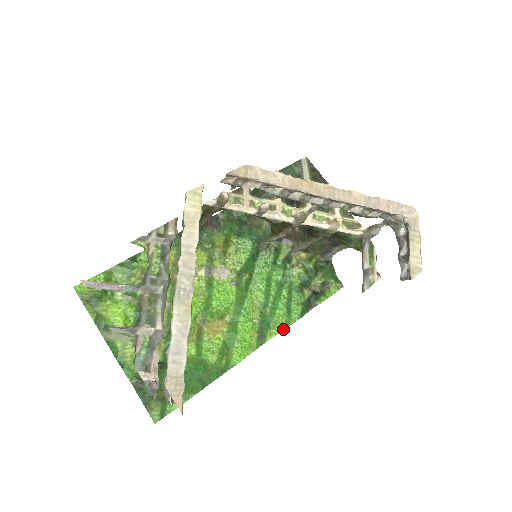
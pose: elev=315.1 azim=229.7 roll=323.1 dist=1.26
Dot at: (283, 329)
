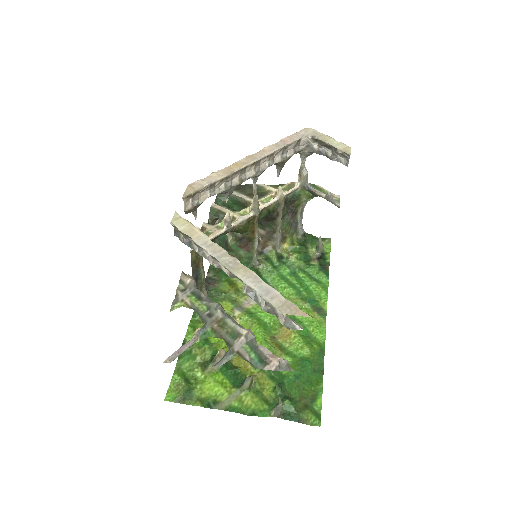
Dot at: (327, 294)
